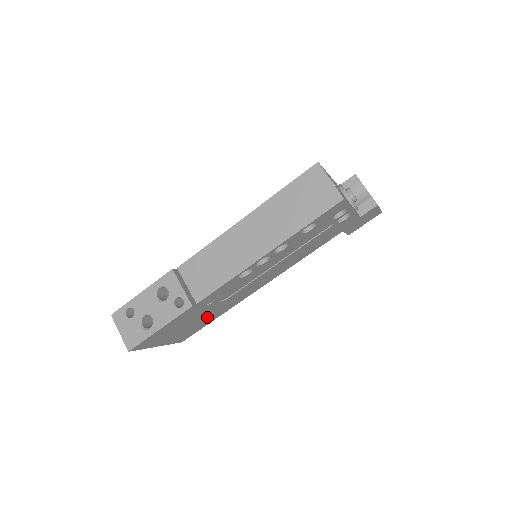
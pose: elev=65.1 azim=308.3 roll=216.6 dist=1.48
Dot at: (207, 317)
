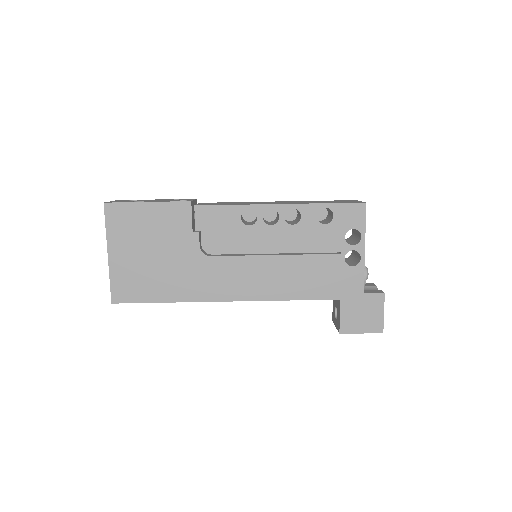
Dot at: (168, 274)
